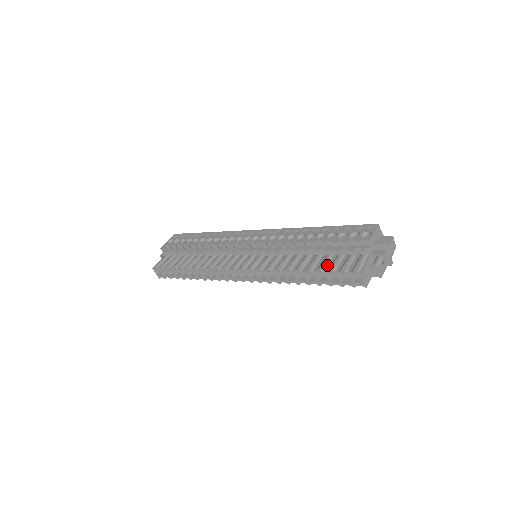
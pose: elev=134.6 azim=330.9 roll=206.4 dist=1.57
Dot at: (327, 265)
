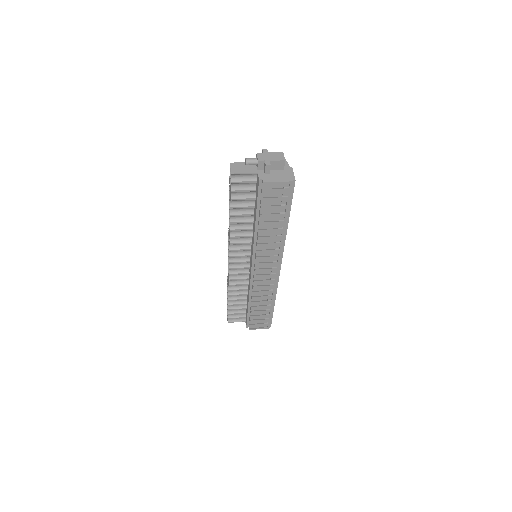
Dot at: occluded
